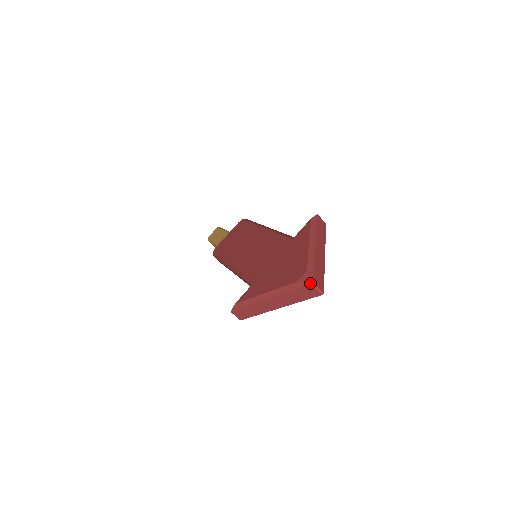
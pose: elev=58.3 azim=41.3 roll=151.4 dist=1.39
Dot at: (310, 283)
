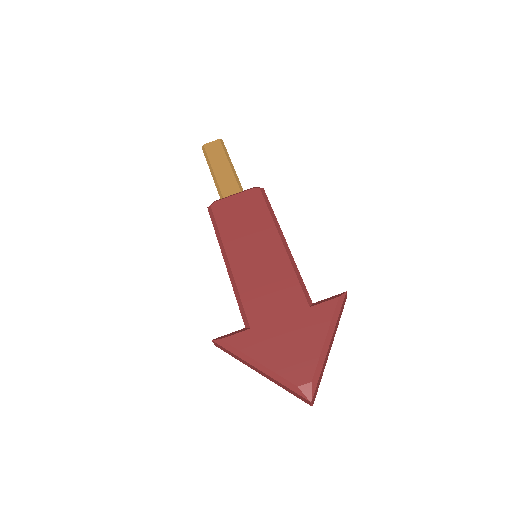
Dot at: (309, 399)
